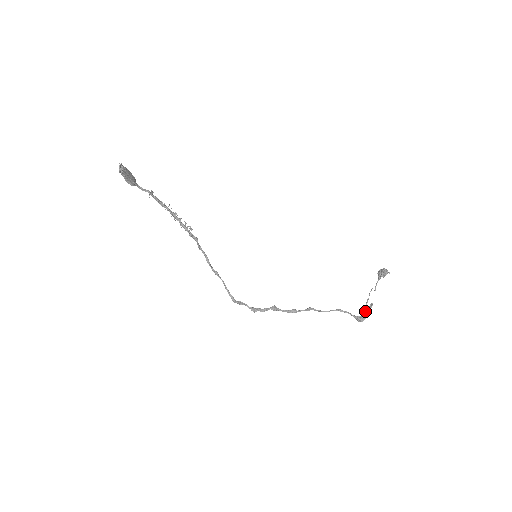
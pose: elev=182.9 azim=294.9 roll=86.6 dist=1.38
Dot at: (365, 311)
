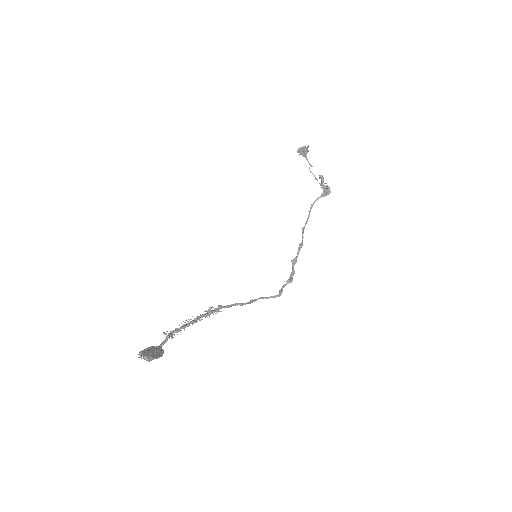
Dot at: (322, 185)
